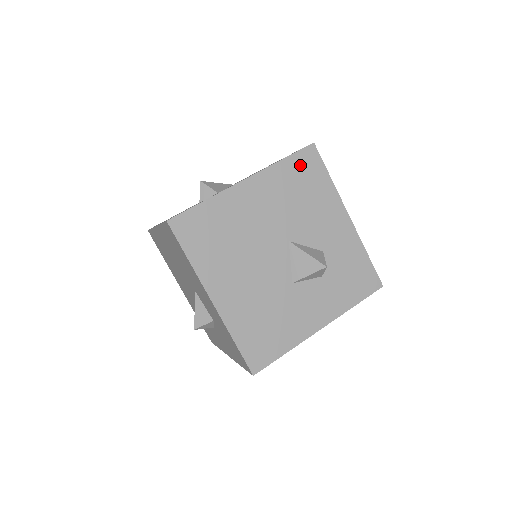
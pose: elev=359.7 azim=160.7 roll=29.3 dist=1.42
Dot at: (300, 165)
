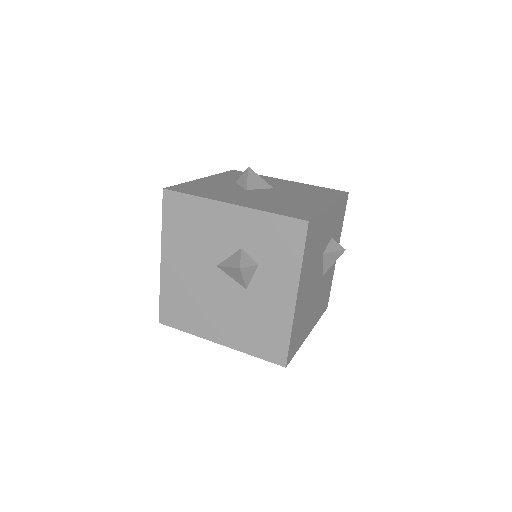
Dot at: (172, 213)
